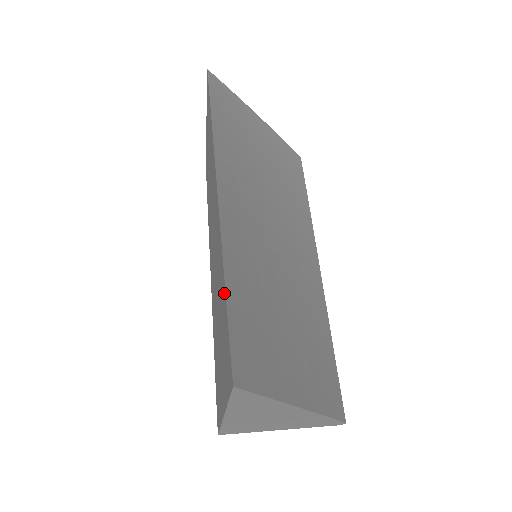
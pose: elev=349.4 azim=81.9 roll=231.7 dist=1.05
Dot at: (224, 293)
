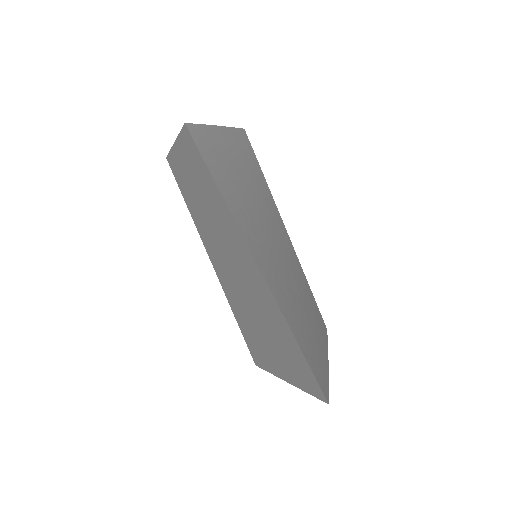
Dot at: (297, 347)
